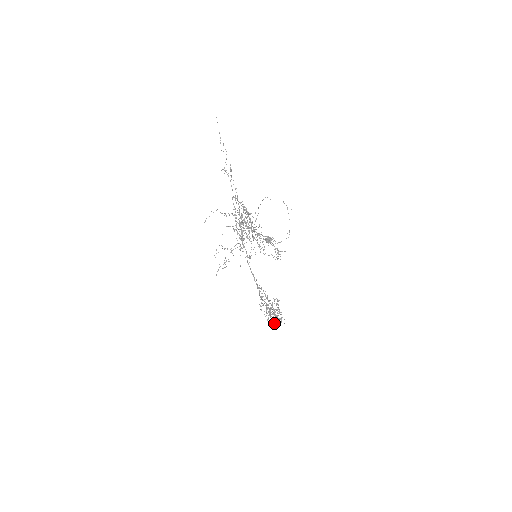
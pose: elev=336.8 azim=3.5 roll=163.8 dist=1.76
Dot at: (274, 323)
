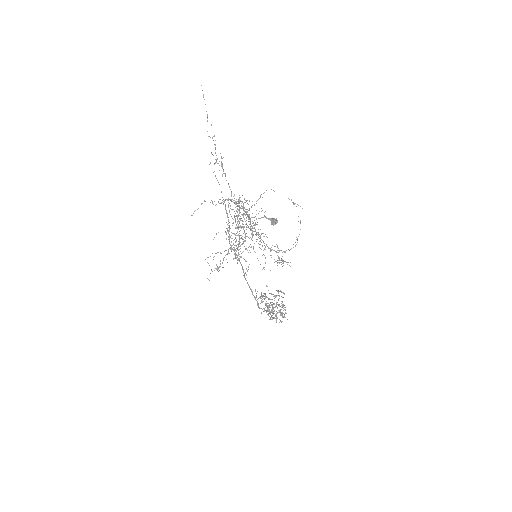
Dot at: (276, 322)
